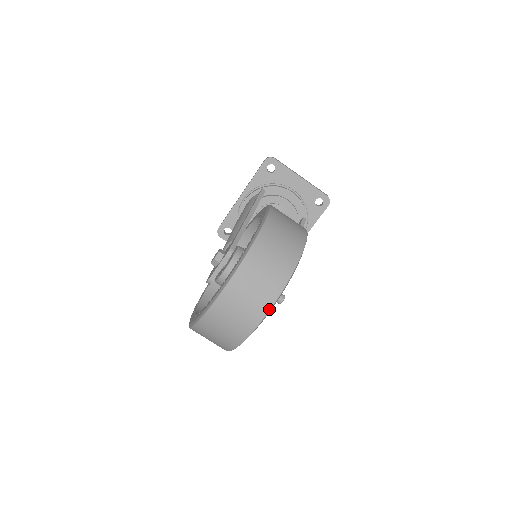
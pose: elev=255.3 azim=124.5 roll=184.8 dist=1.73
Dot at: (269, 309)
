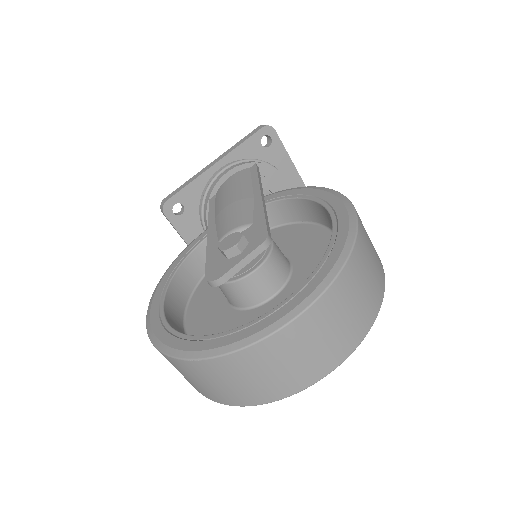
Dot at: (357, 345)
